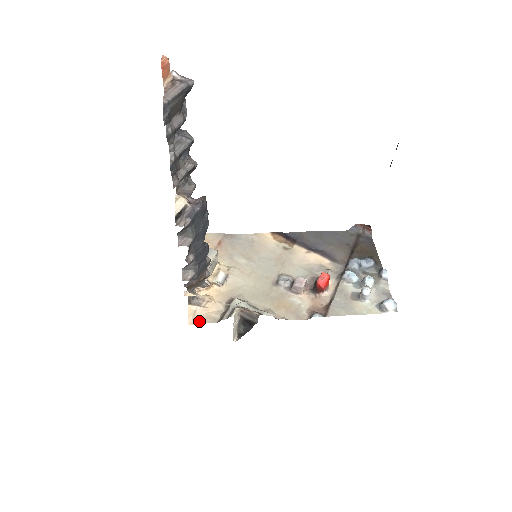
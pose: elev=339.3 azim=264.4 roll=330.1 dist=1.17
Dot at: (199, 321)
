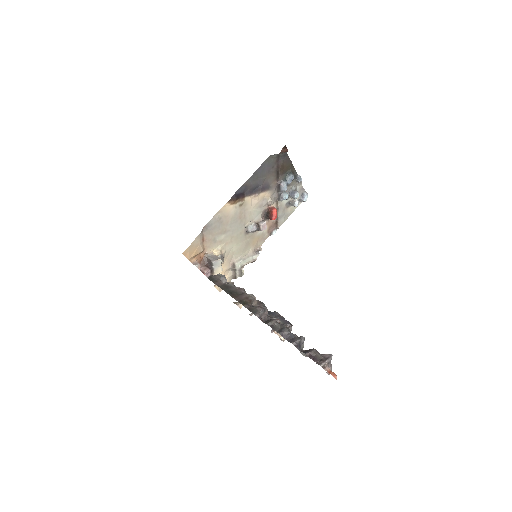
Dot at: occluded
